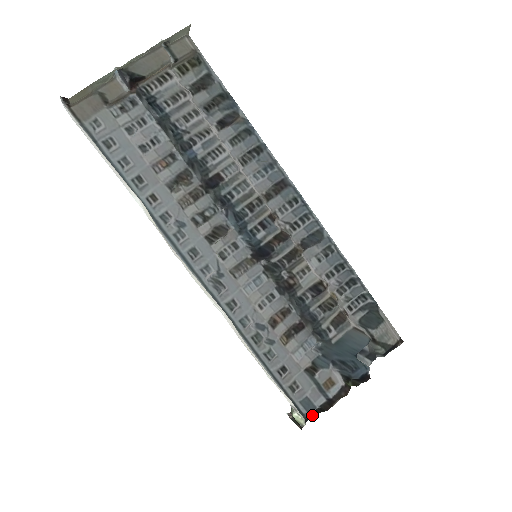
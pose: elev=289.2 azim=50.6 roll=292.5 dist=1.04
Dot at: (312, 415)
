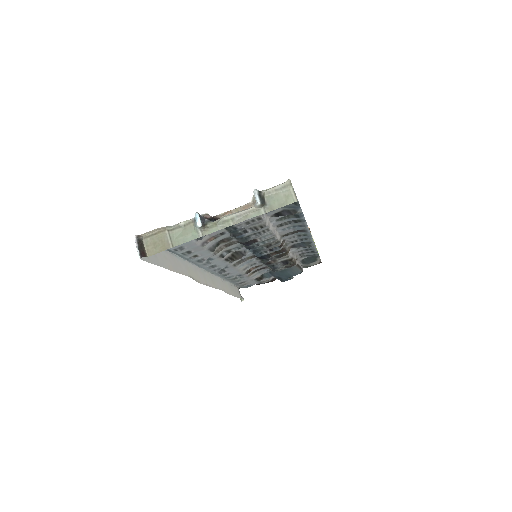
Dot at: occluded
